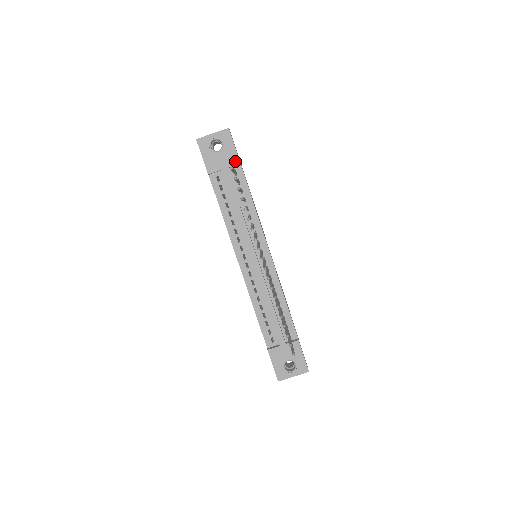
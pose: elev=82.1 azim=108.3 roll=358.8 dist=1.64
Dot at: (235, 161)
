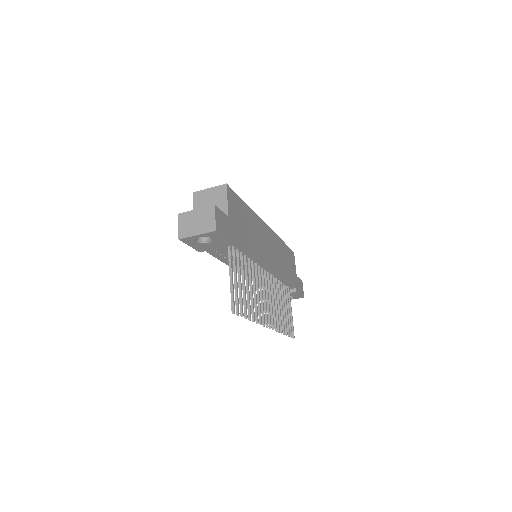
Dot at: (228, 244)
